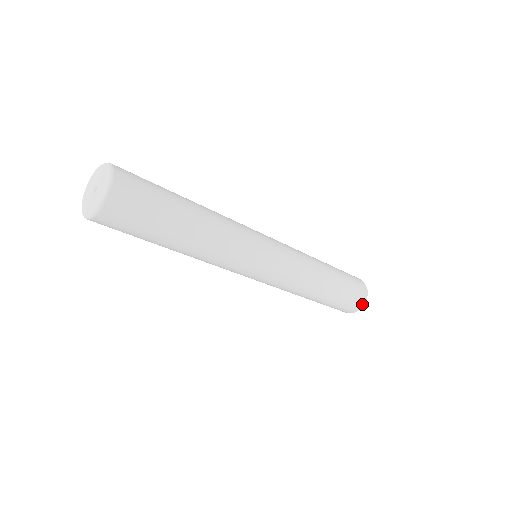
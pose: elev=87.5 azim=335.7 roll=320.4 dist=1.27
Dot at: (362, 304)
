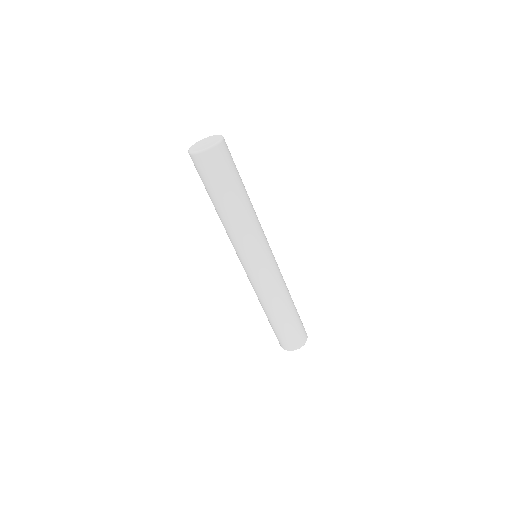
Dot at: (299, 346)
